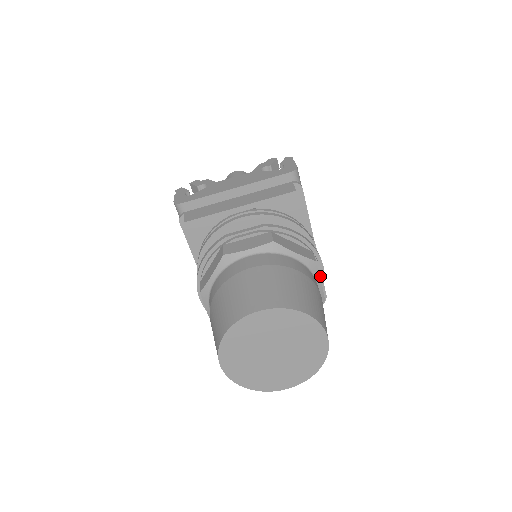
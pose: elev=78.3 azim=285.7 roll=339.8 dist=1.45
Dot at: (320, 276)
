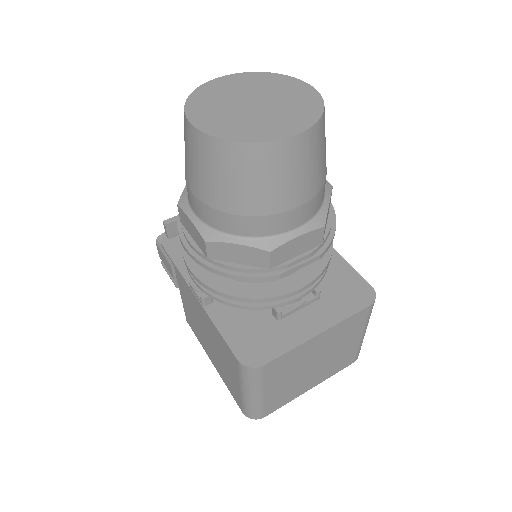
Dot at: occluded
